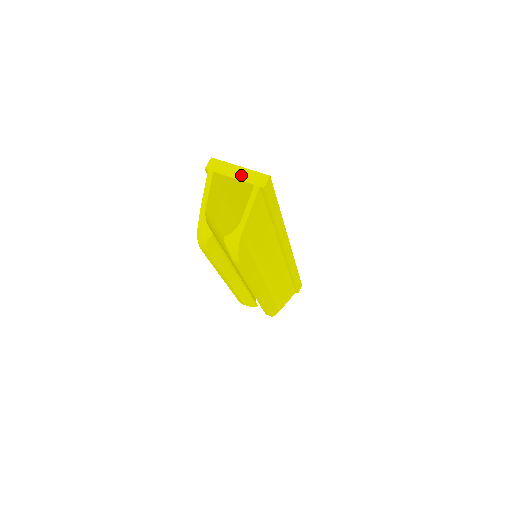
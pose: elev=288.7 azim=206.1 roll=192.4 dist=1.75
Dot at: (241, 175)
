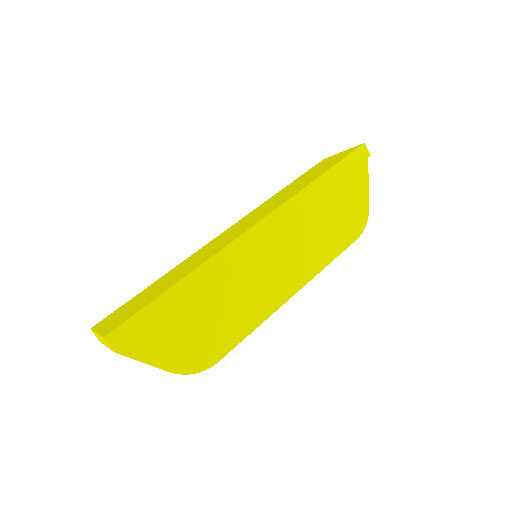
Dot at: (104, 343)
